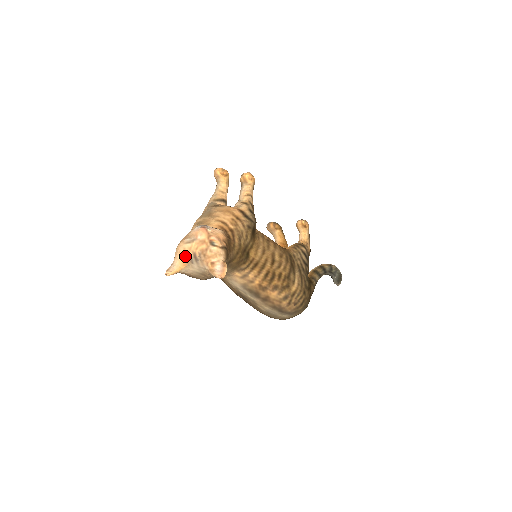
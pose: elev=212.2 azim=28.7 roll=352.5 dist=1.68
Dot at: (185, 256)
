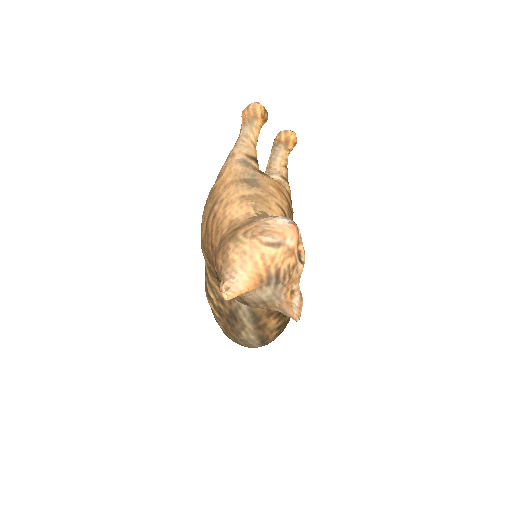
Dot at: (261, 269)
